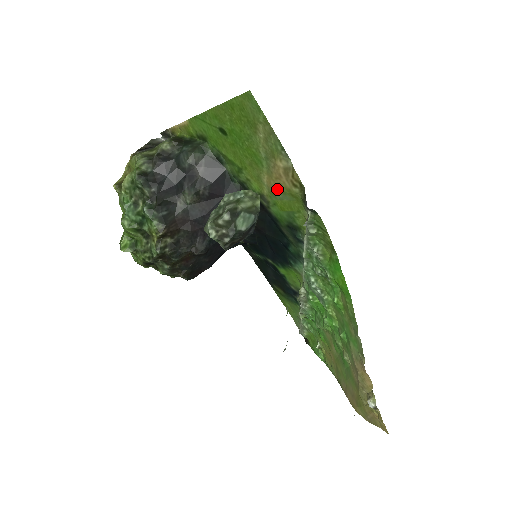
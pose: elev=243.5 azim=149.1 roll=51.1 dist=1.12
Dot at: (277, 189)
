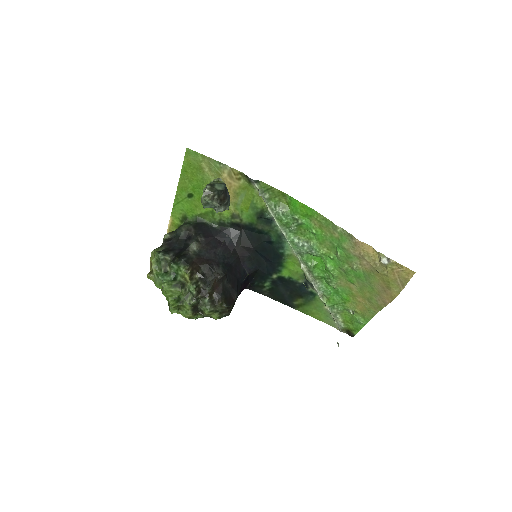
Dot at: (235, 196)
